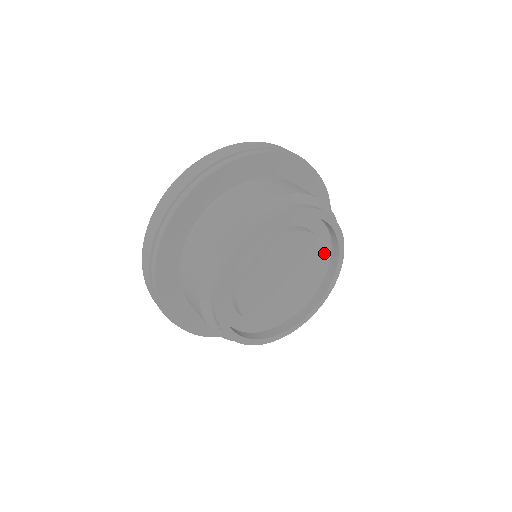
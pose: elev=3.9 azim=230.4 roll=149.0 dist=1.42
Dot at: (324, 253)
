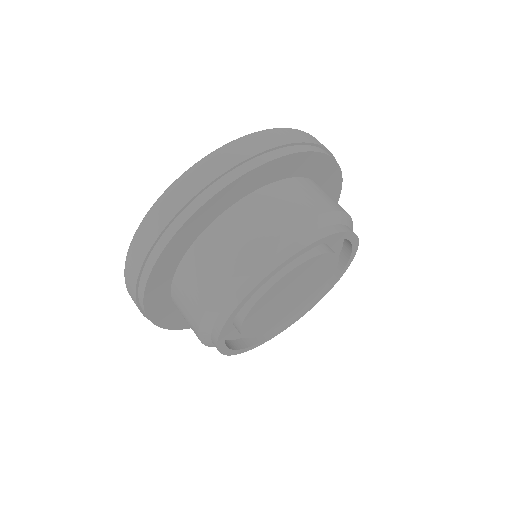
Dot at: (334, 257)
